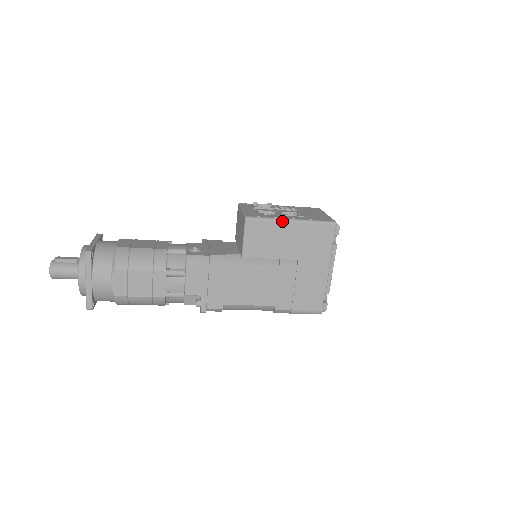
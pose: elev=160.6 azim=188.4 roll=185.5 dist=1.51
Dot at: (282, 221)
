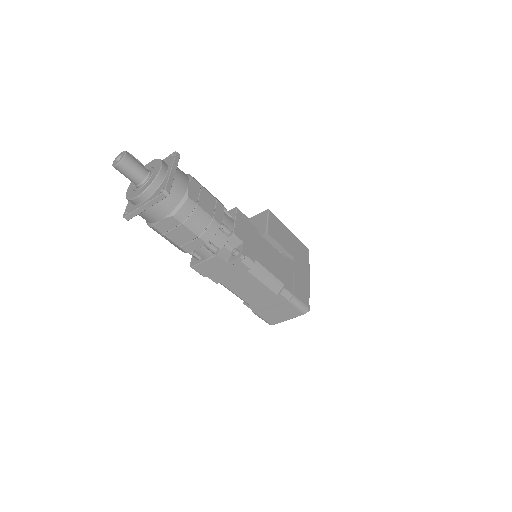
Dot at: (285, 226)
